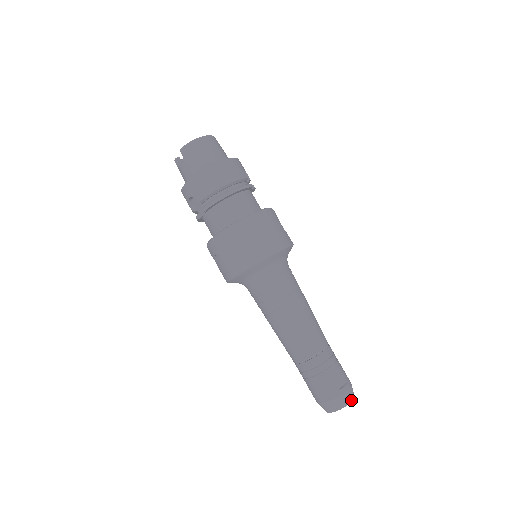
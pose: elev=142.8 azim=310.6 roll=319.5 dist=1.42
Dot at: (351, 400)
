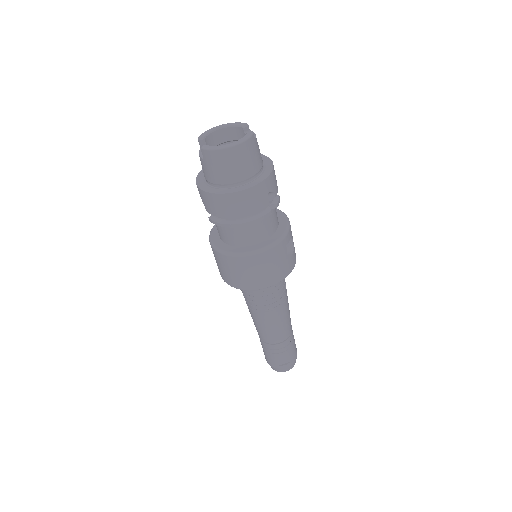
Dot at: (288, 370)
